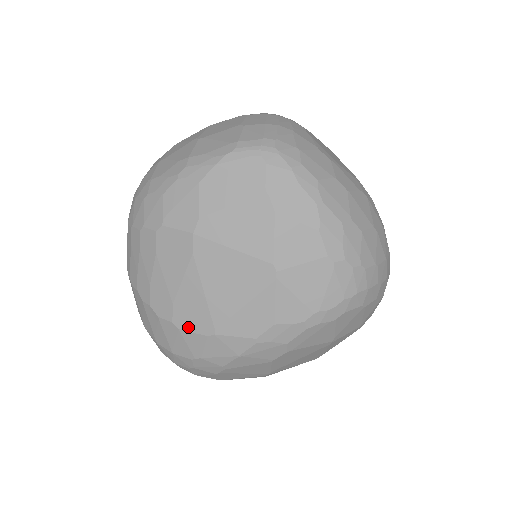
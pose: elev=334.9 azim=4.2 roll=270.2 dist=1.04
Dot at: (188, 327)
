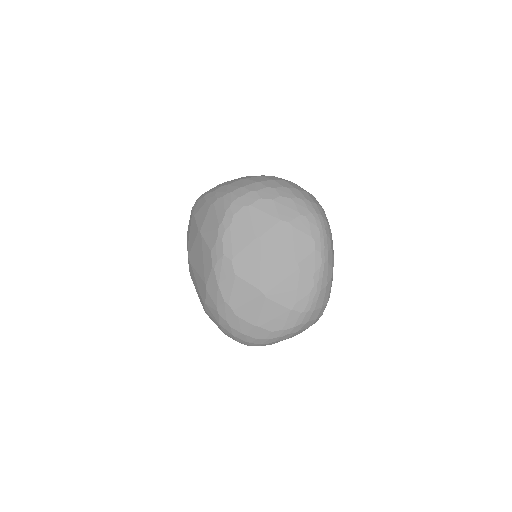
Dot at: (205, 297)
